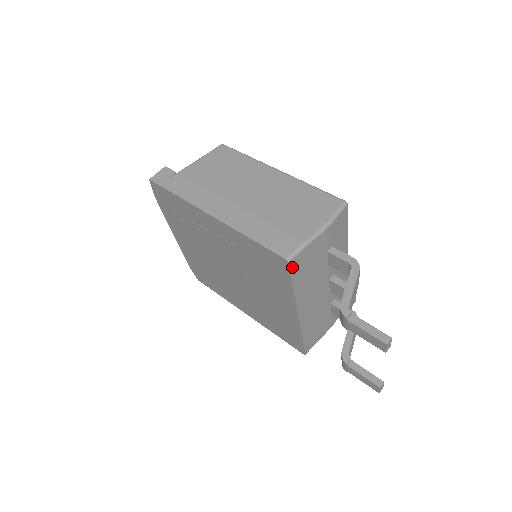
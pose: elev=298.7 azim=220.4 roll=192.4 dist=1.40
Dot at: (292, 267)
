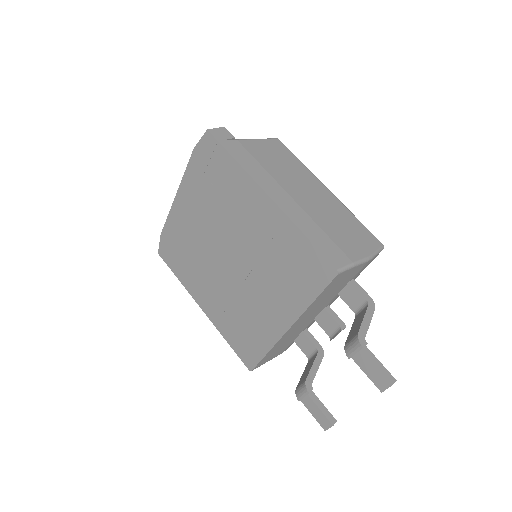
Dot at: (334, 280)
